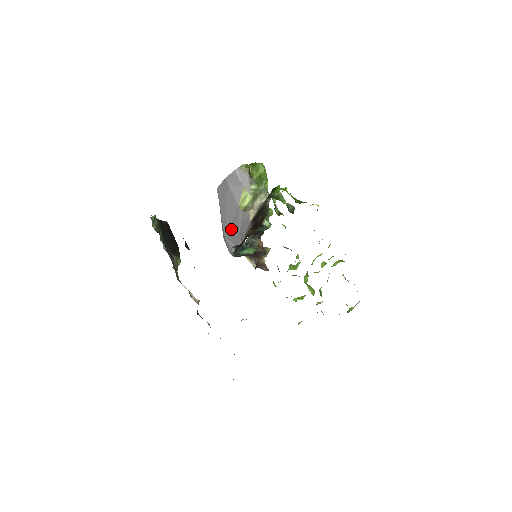
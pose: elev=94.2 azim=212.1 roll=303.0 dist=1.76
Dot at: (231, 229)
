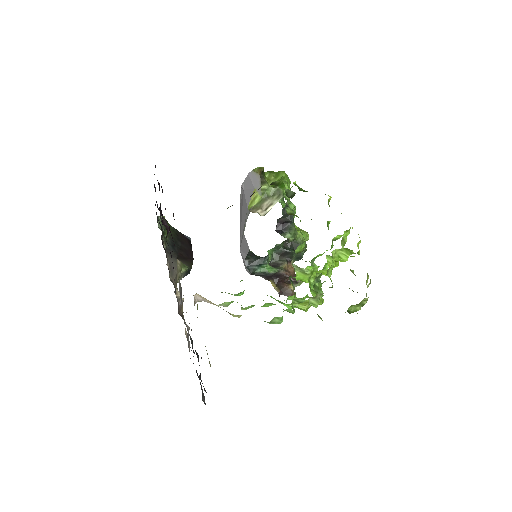
Dot at: (242, 236)
